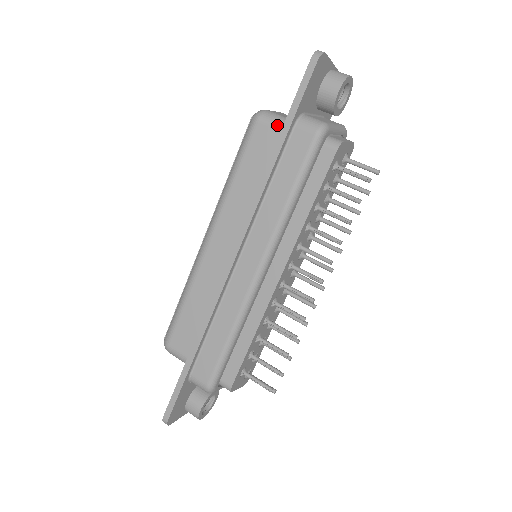
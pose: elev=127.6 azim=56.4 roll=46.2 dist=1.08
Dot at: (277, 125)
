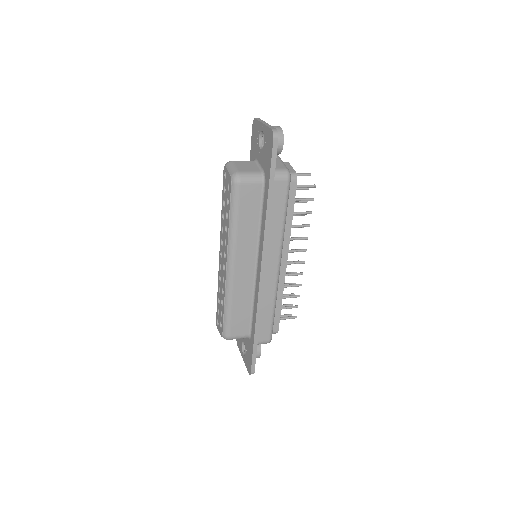
Dot at: (255, 181)
